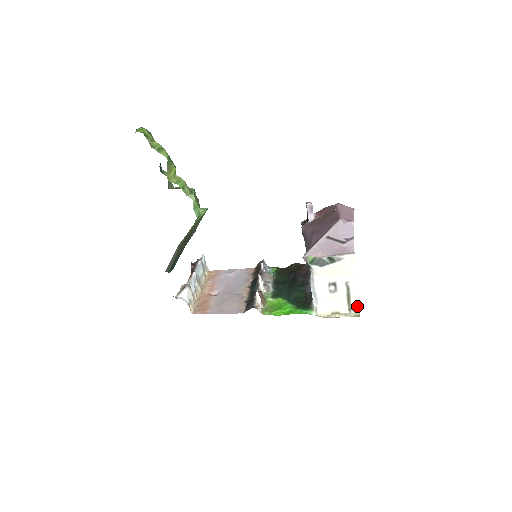
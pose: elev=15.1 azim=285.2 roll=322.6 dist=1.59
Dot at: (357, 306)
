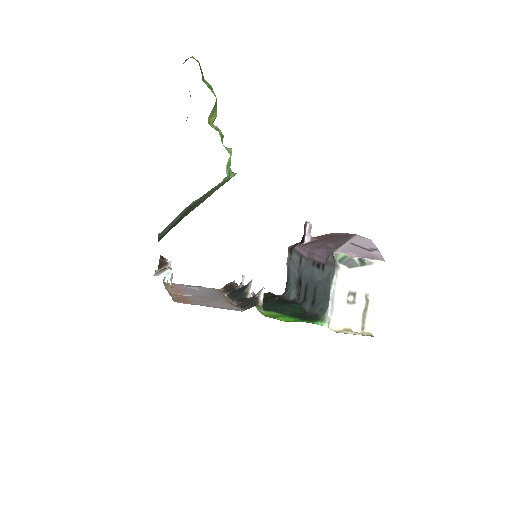
Dot at: (370, 326)
